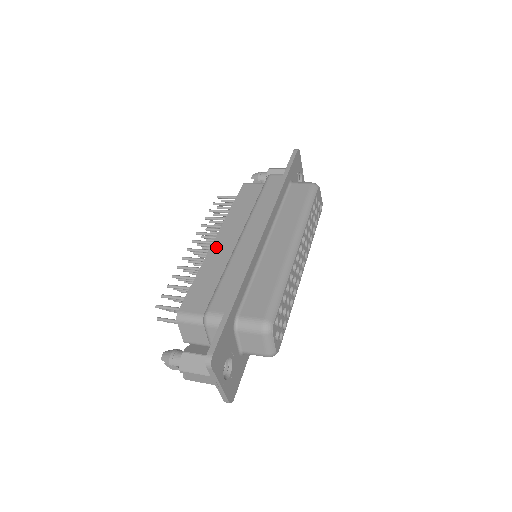
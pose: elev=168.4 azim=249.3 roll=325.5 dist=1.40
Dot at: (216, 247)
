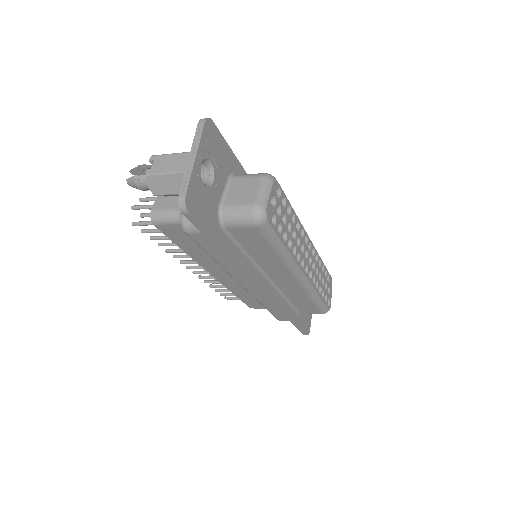
Dot at: occluded
